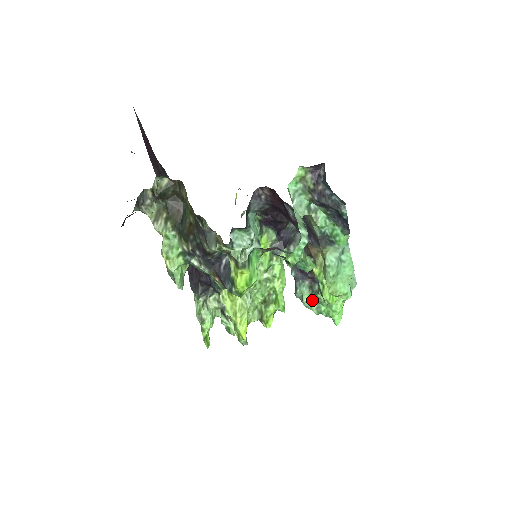
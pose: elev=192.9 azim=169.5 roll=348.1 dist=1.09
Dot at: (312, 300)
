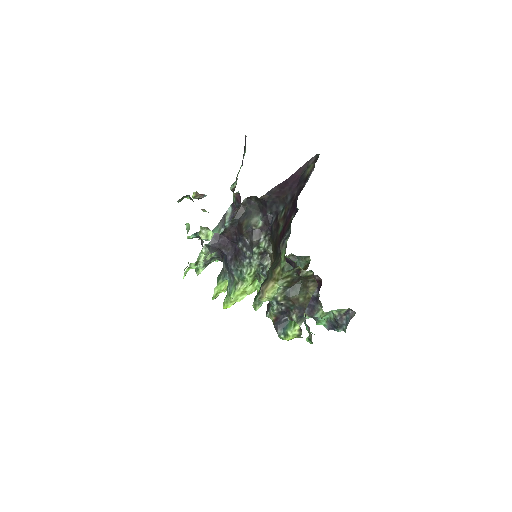
Dot at: occluded
